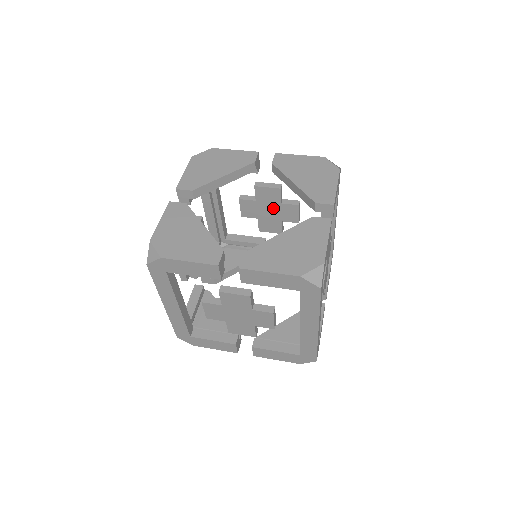
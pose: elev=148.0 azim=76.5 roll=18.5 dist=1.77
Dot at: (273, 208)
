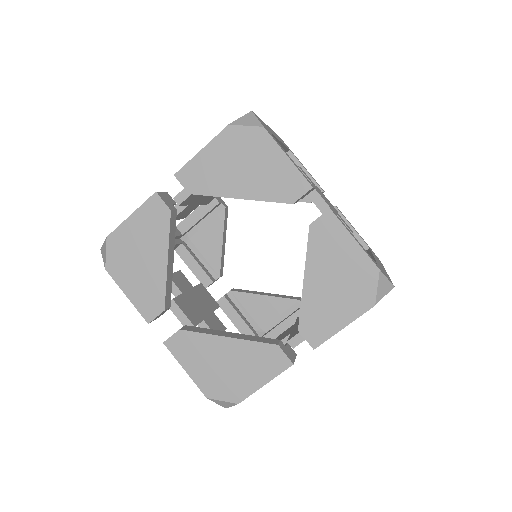
Dot at: occluded
